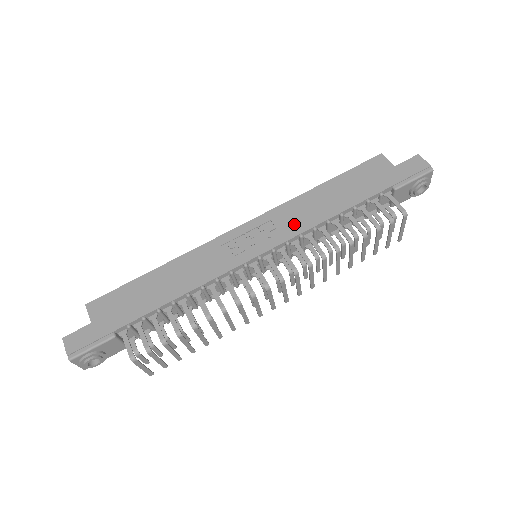
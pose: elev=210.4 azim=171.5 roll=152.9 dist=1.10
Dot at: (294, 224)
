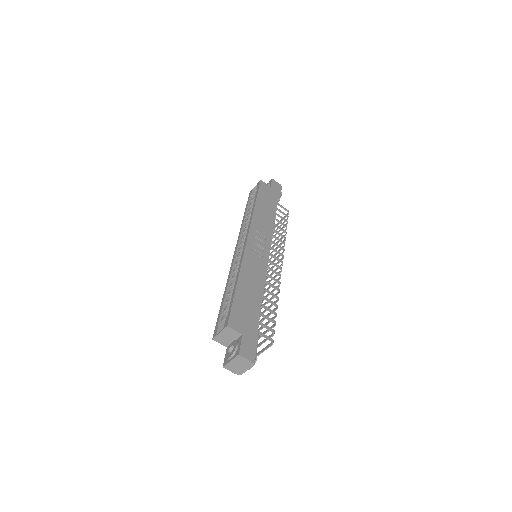
Dot at: (266, 230)
